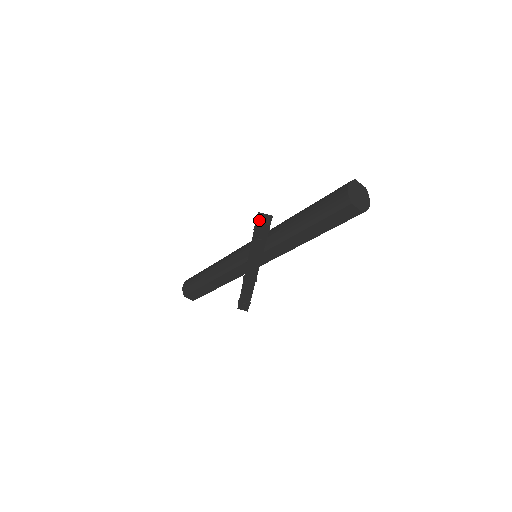
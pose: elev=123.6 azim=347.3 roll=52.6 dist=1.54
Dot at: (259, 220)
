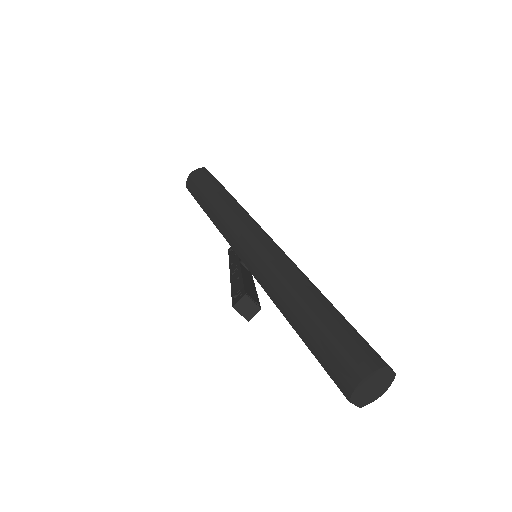
Dot at: (238, 307)
